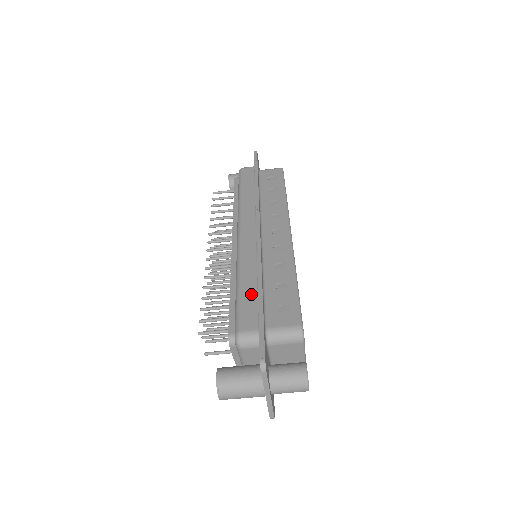
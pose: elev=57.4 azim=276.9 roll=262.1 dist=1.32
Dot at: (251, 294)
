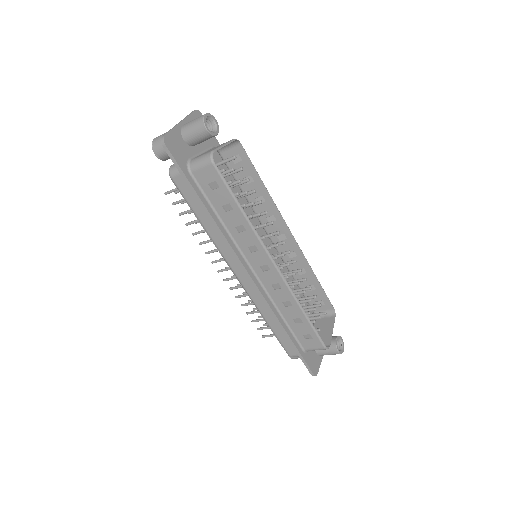
Dot at: (281, 332)
